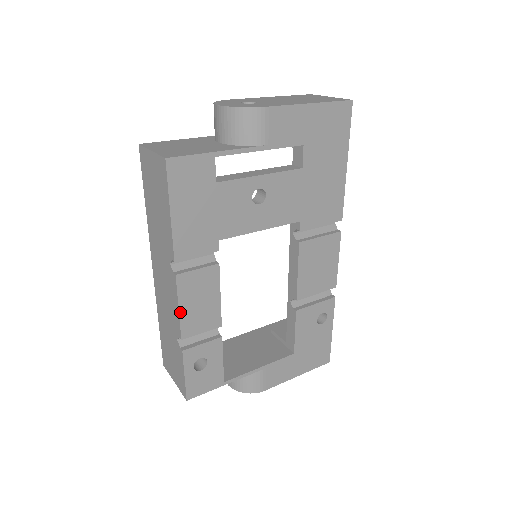
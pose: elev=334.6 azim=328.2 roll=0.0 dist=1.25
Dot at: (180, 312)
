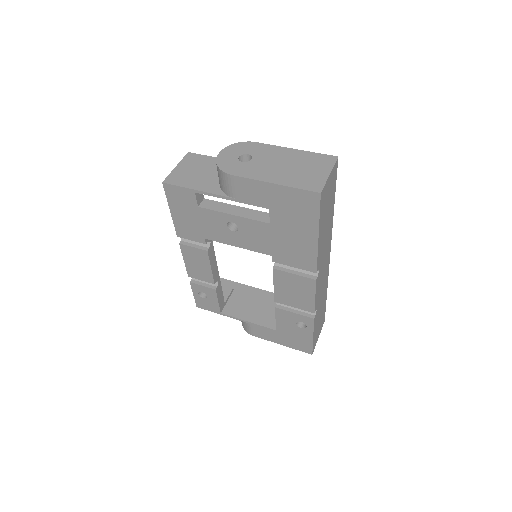
Dot at: (185, 263)
